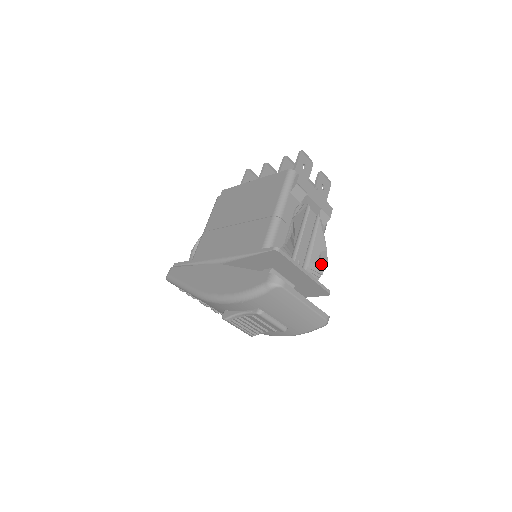
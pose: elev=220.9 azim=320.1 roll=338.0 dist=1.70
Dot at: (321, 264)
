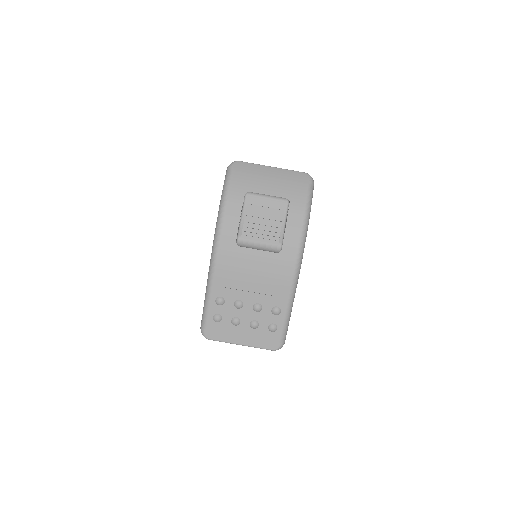
Dot at: occluded
